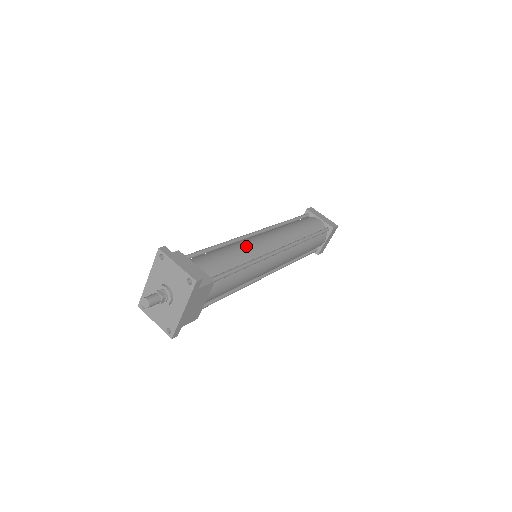
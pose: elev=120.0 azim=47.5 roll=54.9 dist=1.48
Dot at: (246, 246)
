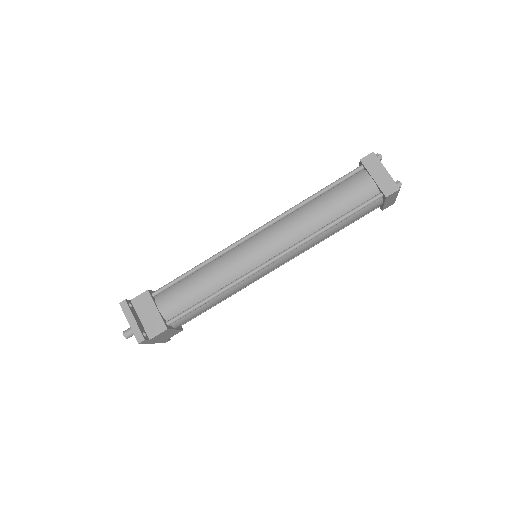
Dot at: (224, 267)
